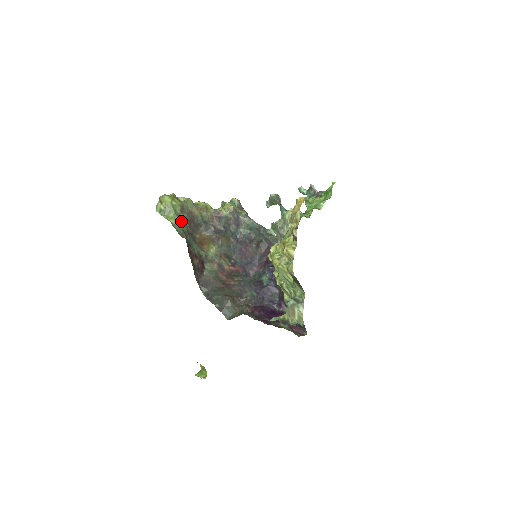
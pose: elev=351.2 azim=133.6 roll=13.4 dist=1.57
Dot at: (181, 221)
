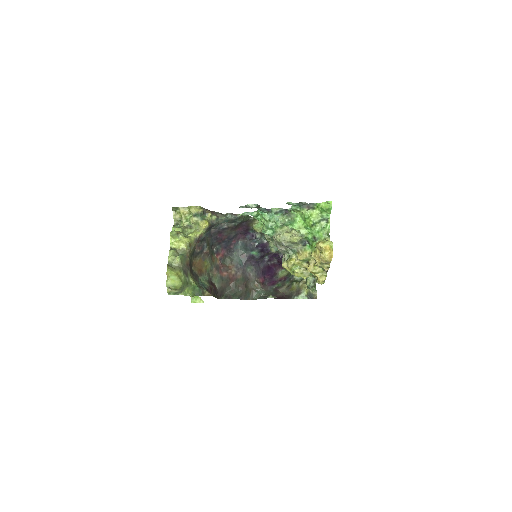
Dot at: (195, 285)
